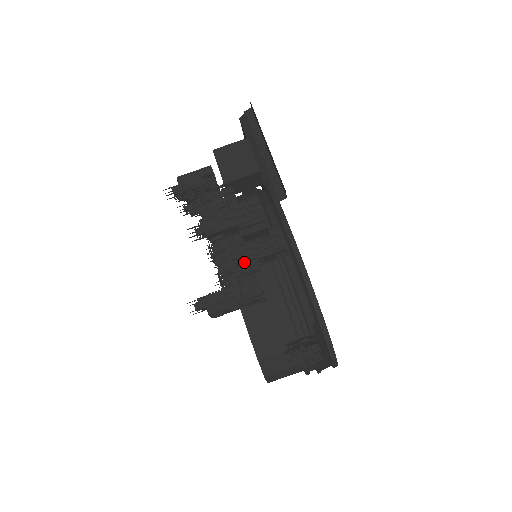
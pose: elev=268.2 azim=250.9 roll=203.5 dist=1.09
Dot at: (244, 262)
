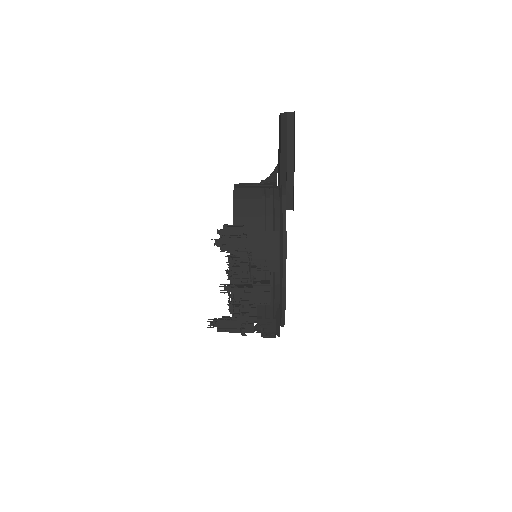
Dot at: (249, 313)
